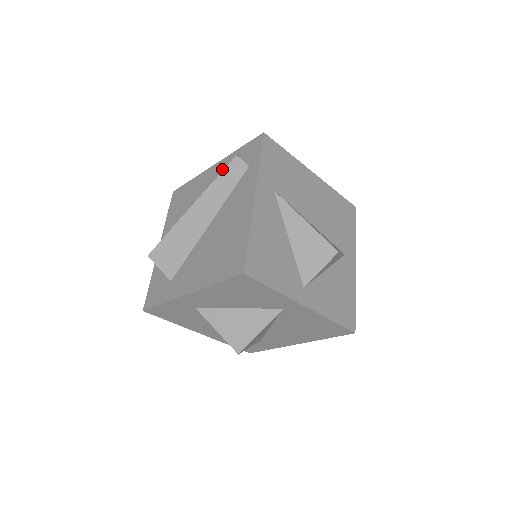
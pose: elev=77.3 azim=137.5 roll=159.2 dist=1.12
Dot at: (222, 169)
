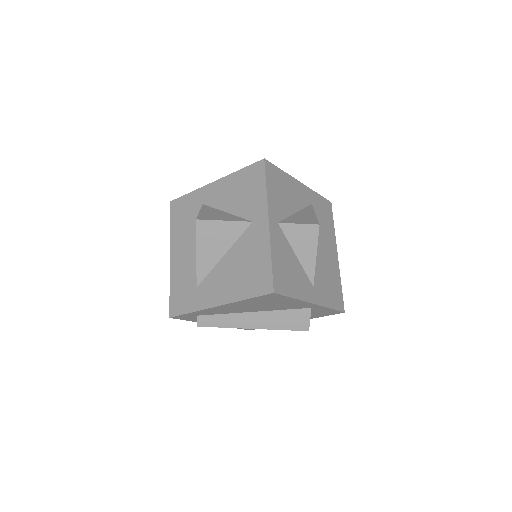
Dot at: occluded
